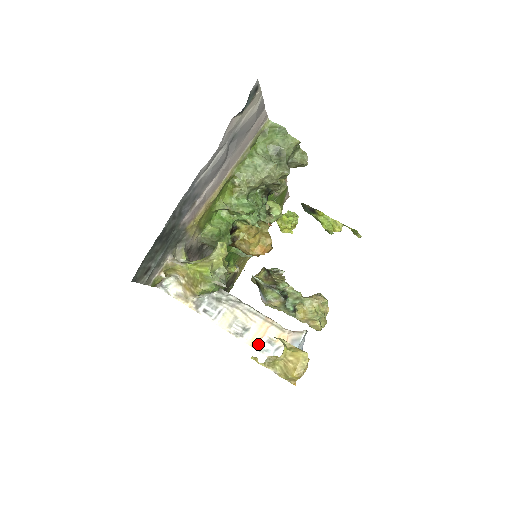
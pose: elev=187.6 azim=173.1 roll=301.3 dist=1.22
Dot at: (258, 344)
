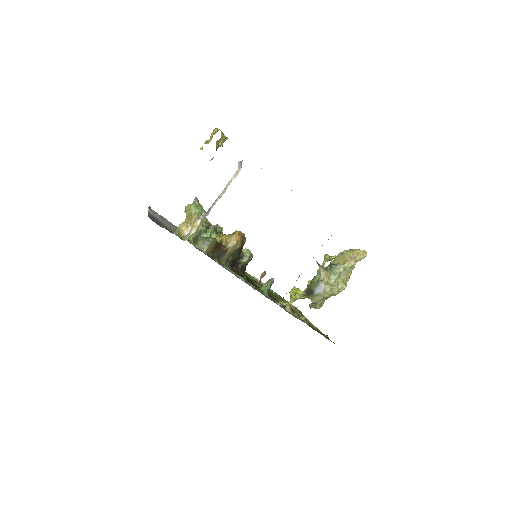
Dot at: occluded
